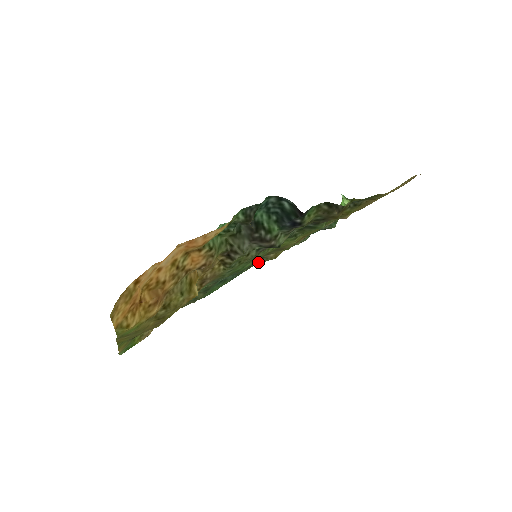
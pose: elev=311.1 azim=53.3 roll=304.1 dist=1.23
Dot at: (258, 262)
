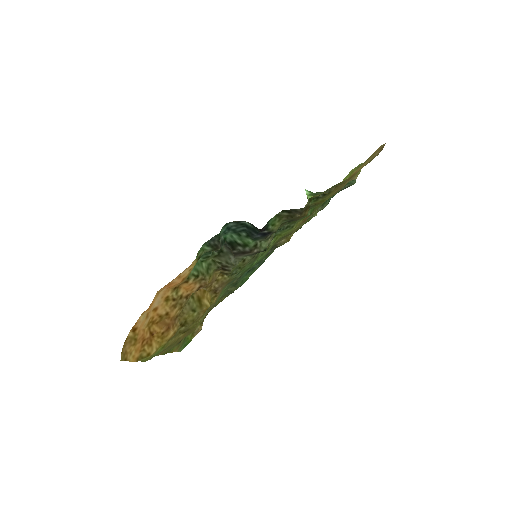
Dot at: occluded
